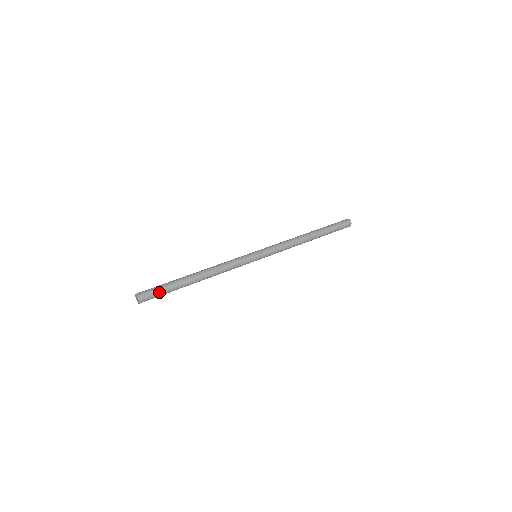
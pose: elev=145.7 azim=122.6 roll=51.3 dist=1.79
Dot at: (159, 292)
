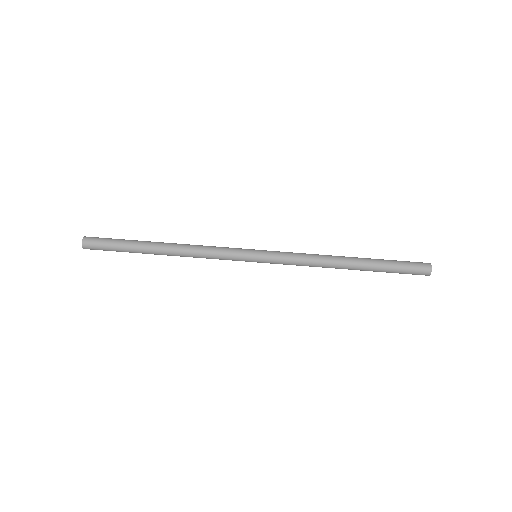
Dot at: (109, 245)
